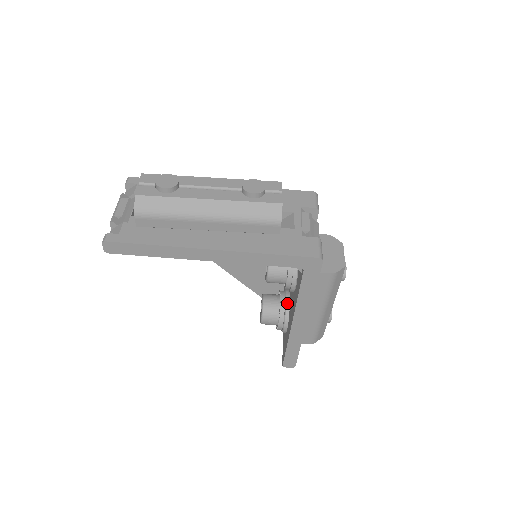
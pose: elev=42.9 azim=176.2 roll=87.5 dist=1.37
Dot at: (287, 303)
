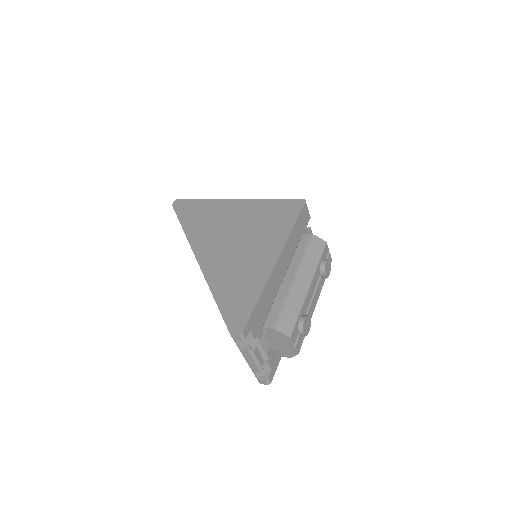
Dot at: occluded
